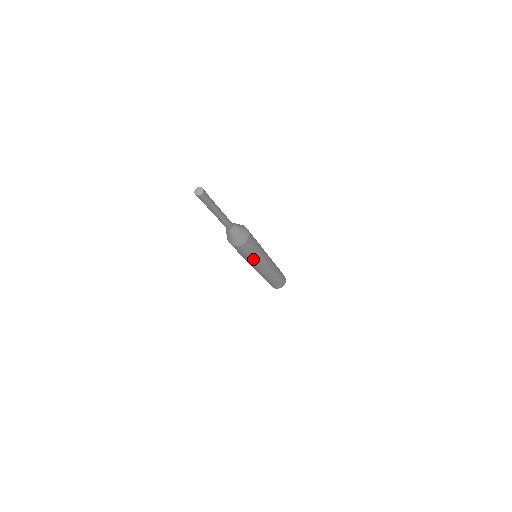
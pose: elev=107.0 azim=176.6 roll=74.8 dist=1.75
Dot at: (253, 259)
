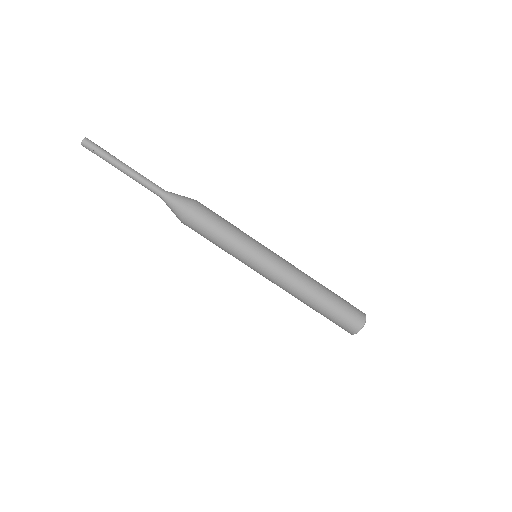
Dot at: (235, 245)
